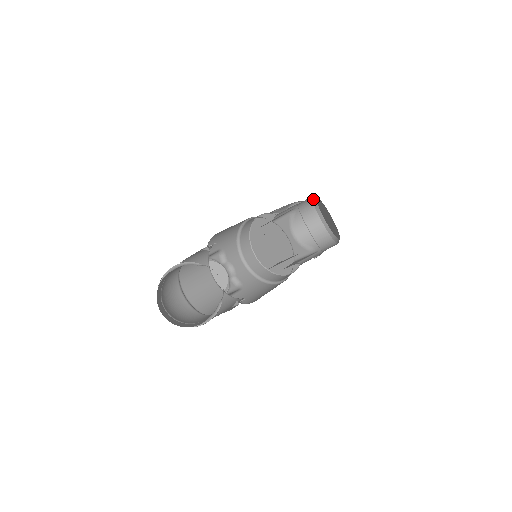
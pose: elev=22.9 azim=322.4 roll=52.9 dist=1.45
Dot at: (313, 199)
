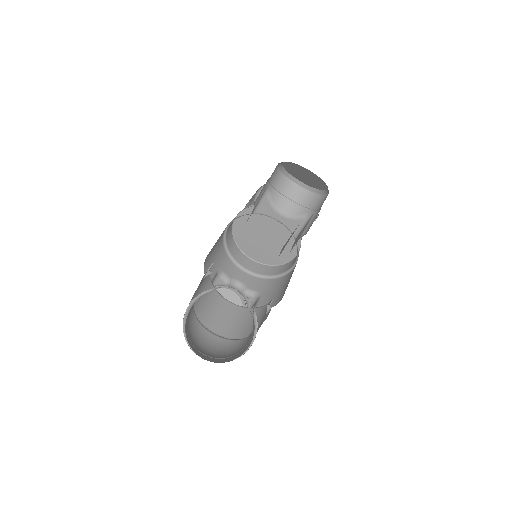
Dot at: (279, 168)
